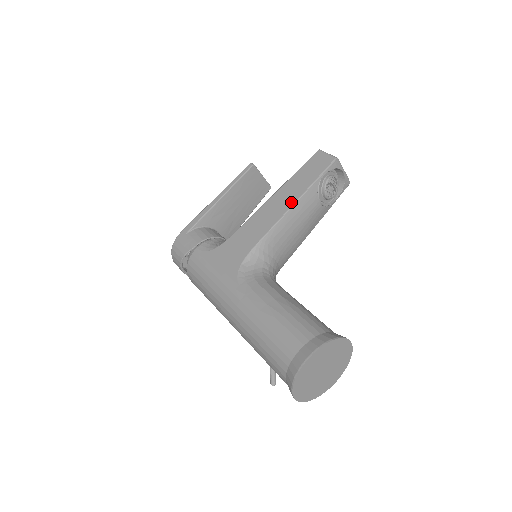
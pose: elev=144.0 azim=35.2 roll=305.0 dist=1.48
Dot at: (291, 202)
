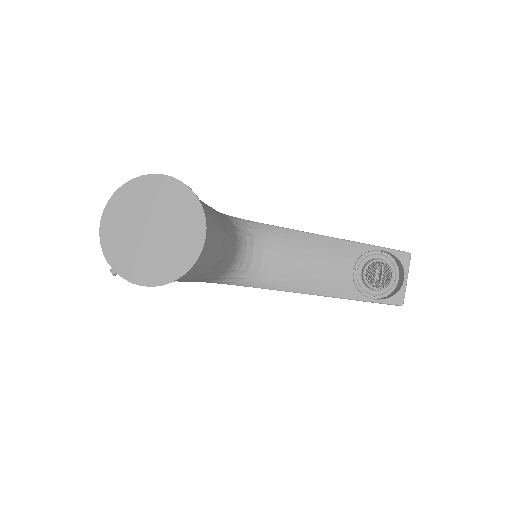
Dot at: (331, 237)
